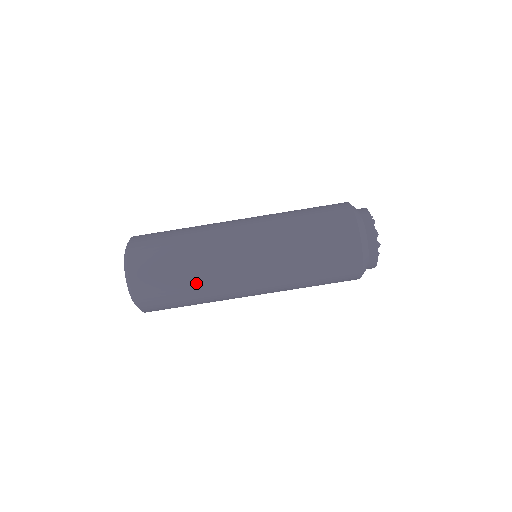
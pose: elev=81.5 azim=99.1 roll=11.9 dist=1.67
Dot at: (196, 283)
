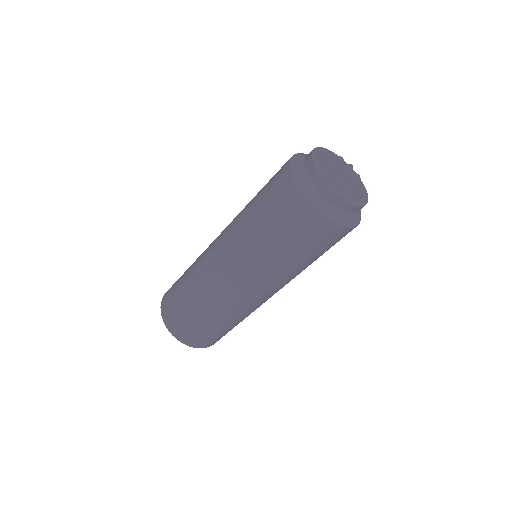
Dot at: occluded
